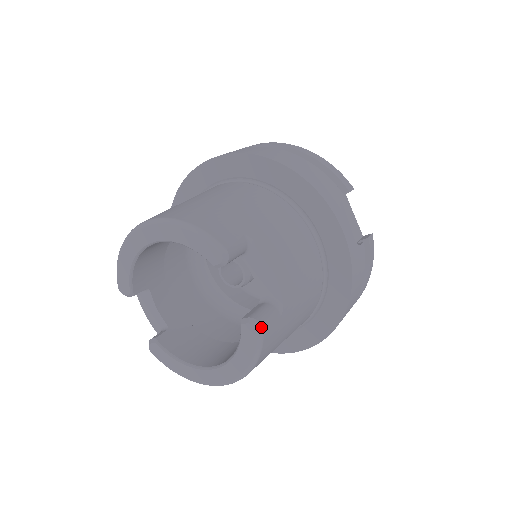
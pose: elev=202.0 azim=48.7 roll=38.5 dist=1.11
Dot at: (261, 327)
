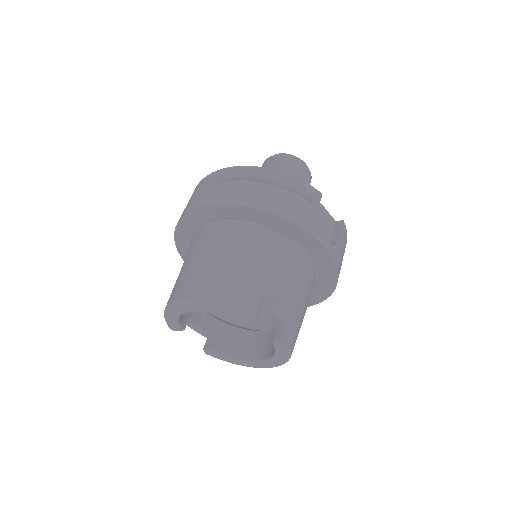
Dot at: (289, 347)
